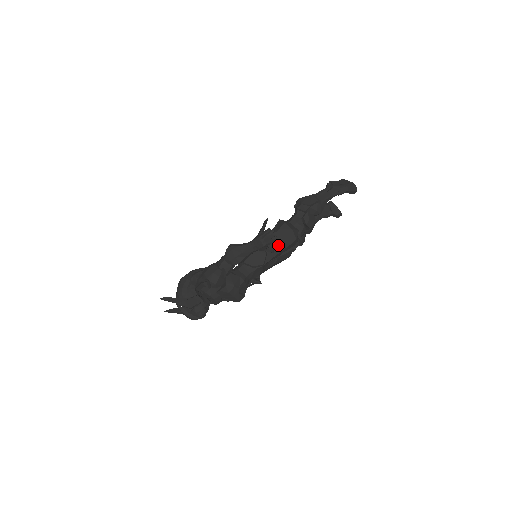
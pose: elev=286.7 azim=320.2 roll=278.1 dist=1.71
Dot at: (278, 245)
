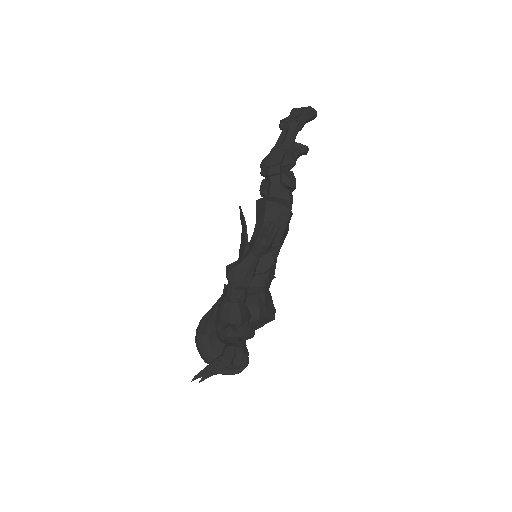
Dot at: occluded
